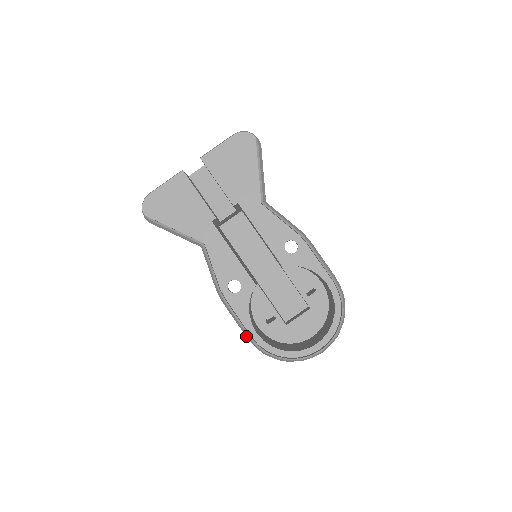
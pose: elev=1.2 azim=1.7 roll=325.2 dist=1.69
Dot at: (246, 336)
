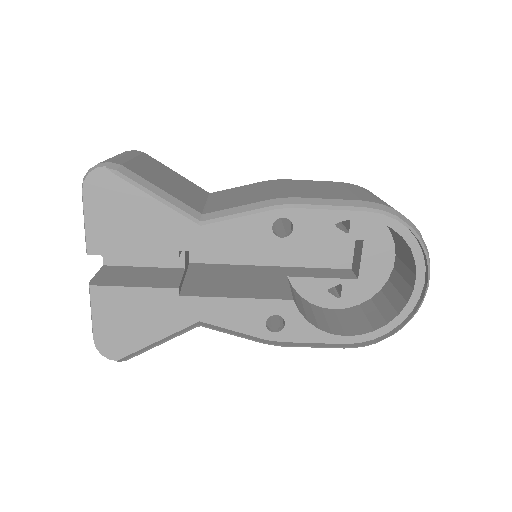
Dot at: occluded
